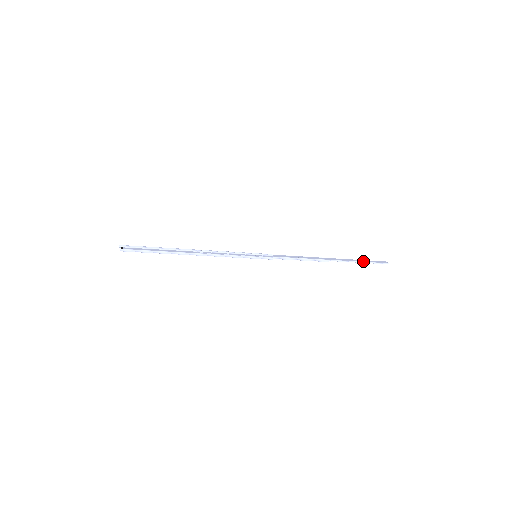
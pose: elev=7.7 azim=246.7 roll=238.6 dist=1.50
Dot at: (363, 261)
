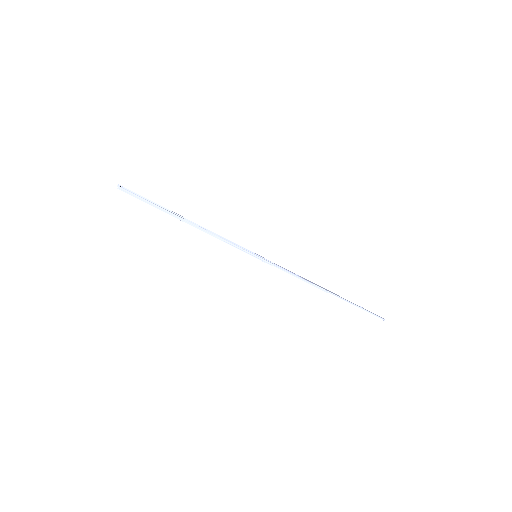
Dot at: (361, 307)
